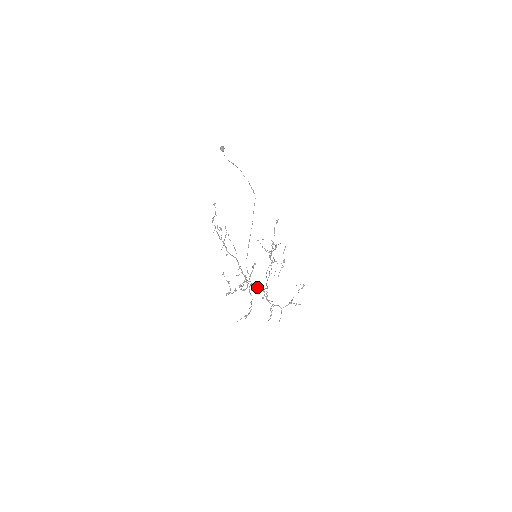
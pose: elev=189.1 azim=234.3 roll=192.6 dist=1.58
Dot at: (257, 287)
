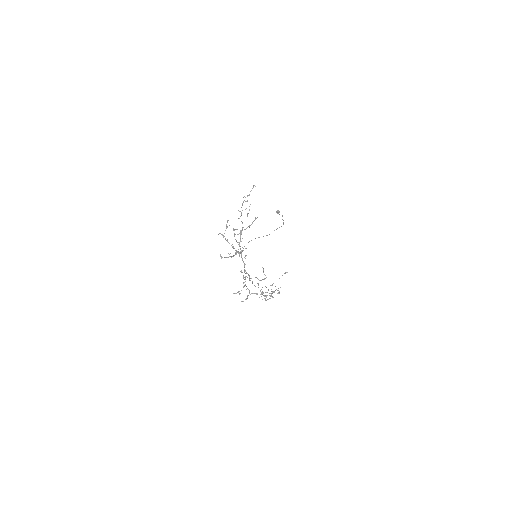
Dot at: (243, 261)
